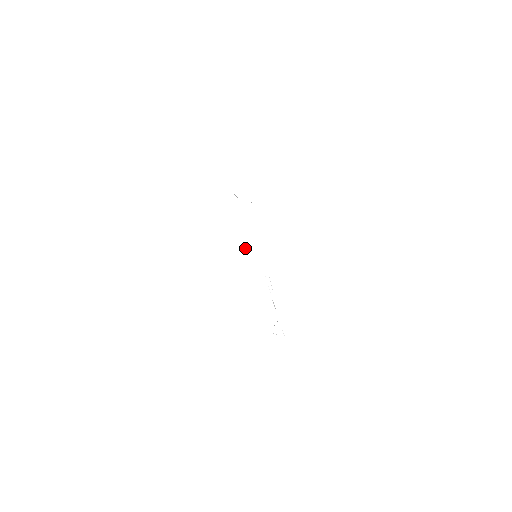
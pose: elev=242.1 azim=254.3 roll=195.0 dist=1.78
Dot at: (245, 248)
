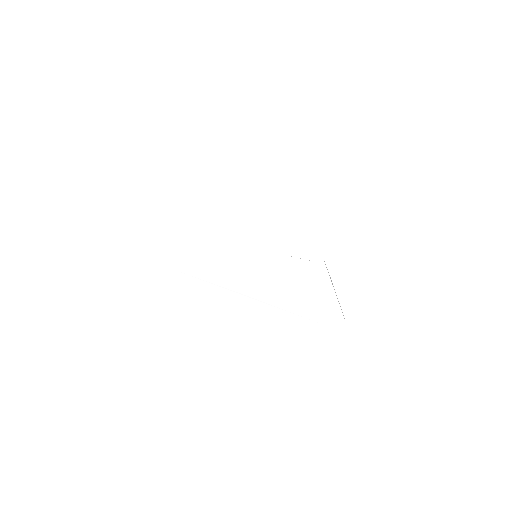
Dot at: occluded
